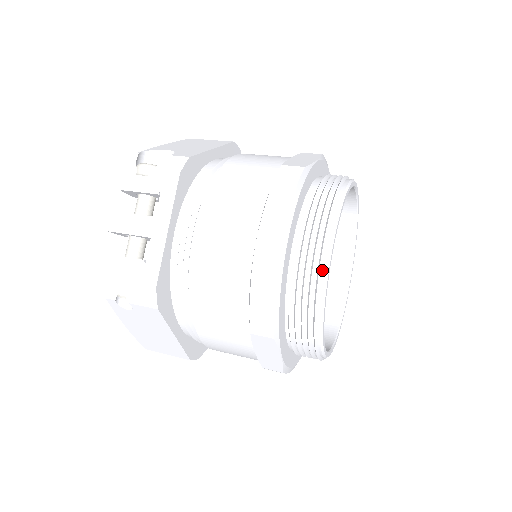
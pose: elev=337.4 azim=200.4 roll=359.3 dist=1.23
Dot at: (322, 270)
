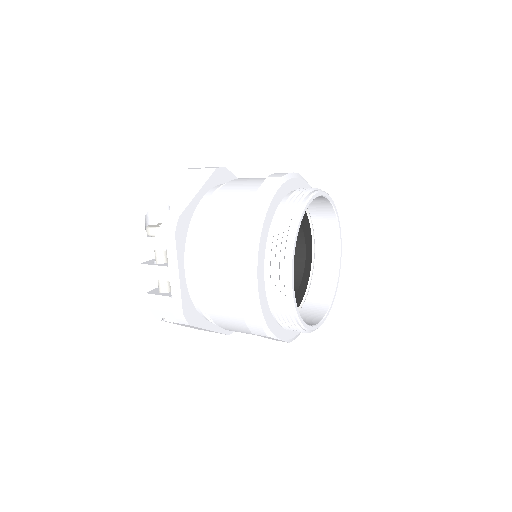
Dot at: (288, 291)
